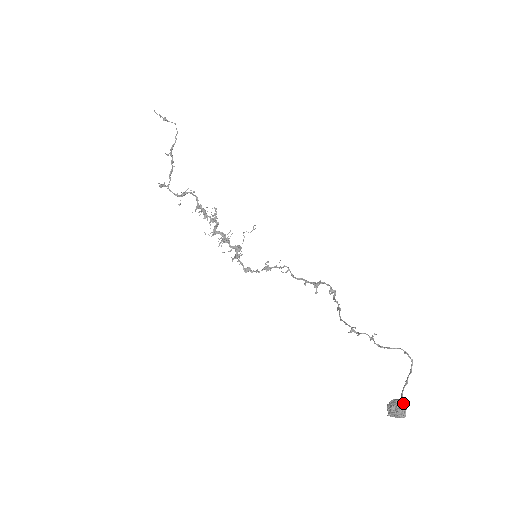
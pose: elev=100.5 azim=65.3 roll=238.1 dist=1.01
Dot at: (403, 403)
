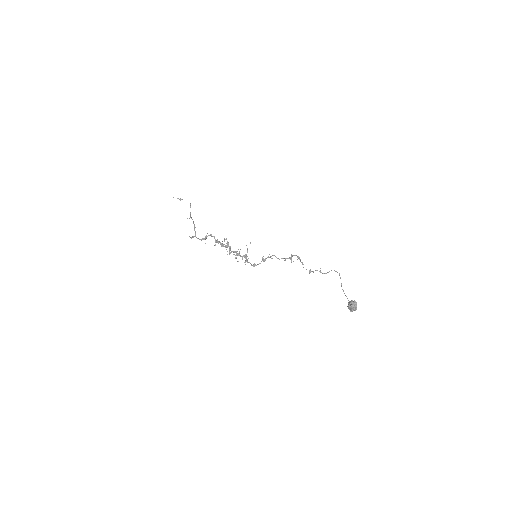
Dot at: (353, 301)
